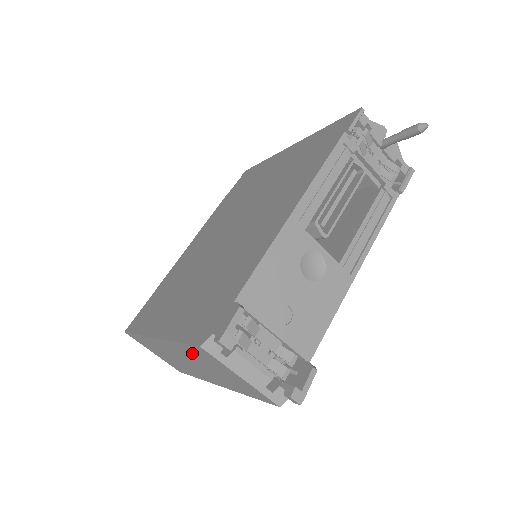
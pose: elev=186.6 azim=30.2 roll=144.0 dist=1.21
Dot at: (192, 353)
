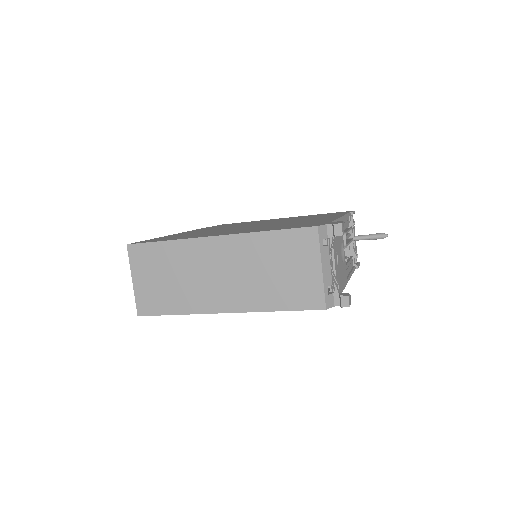
Dot at: (274, 245)
